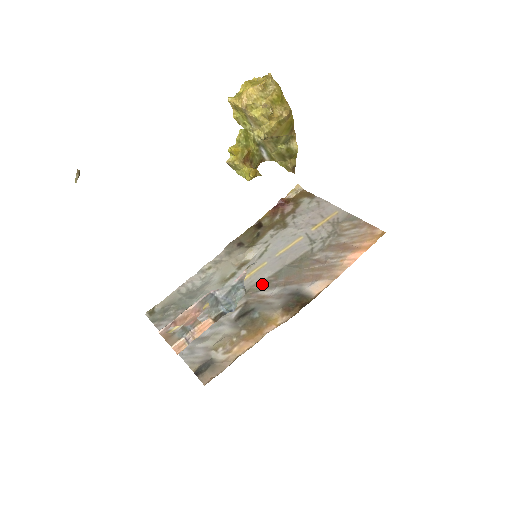
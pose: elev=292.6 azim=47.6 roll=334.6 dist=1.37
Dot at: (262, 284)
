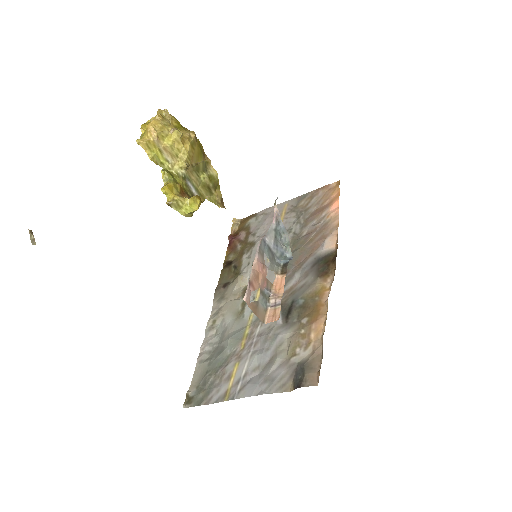
Dot at: occluded
